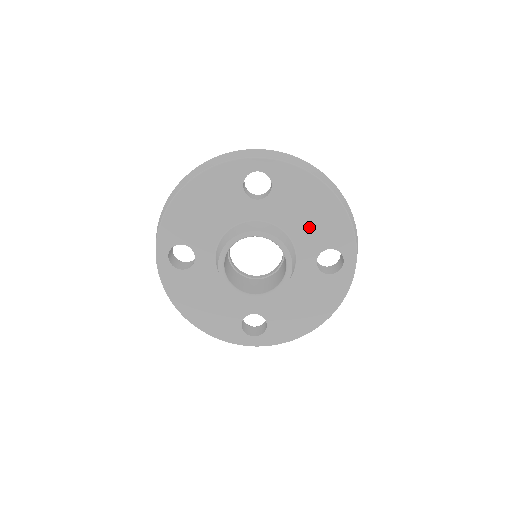
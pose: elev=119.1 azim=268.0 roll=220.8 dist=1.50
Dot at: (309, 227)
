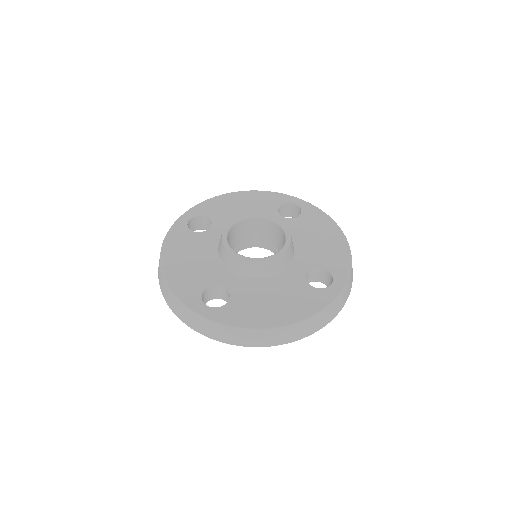
Dot at: (314, 248)
